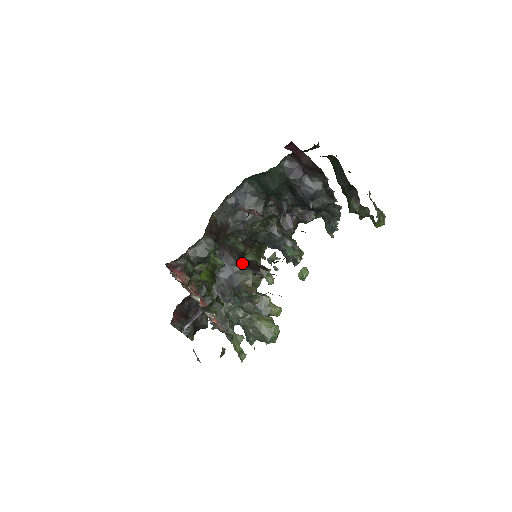
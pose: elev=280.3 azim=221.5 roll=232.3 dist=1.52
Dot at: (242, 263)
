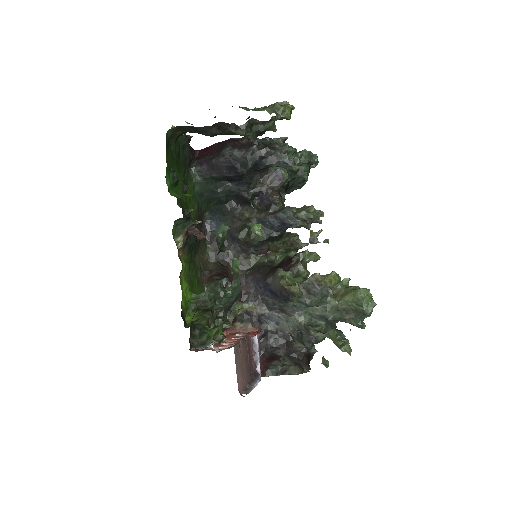
Dot at: (271, 271)
